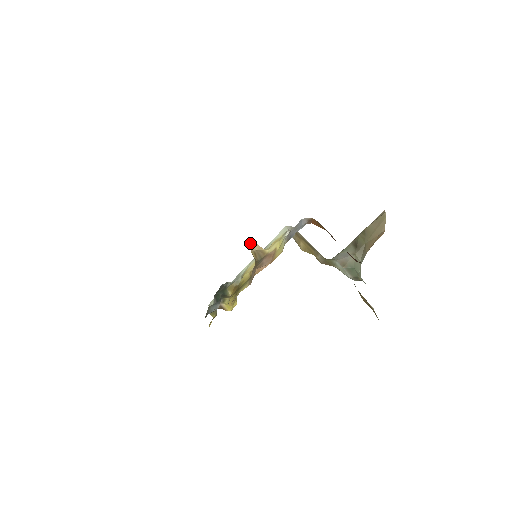
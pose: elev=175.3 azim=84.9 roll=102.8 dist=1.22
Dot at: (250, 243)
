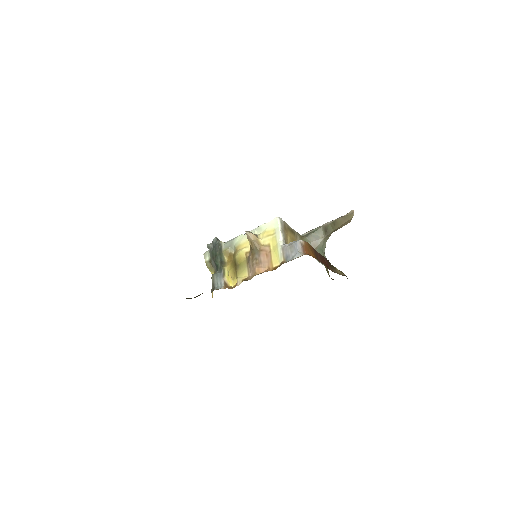
Dot at: (248, 233)
